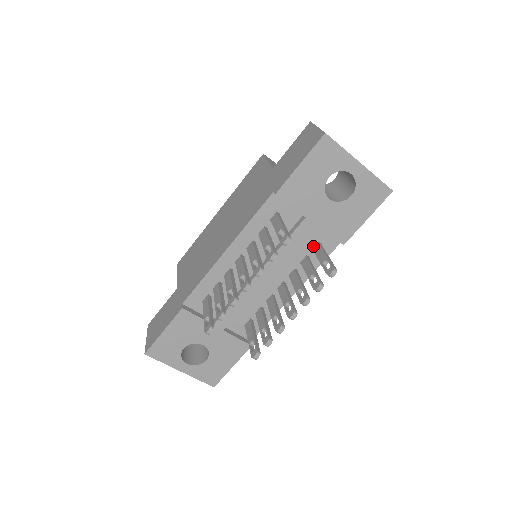
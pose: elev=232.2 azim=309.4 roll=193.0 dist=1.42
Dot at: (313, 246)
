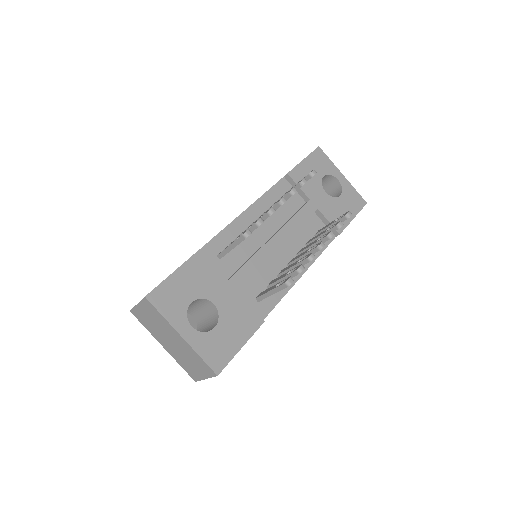
Dot at: (315, 233)
